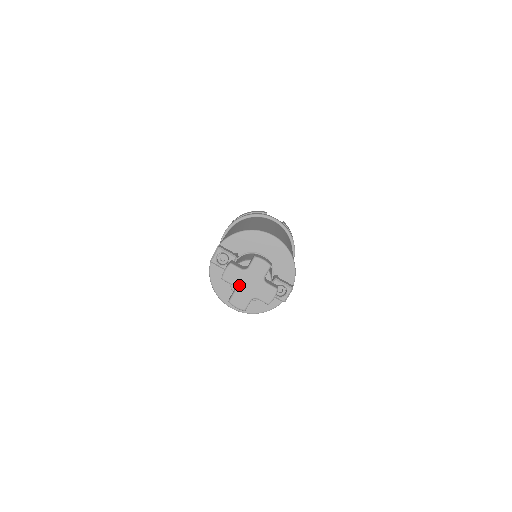
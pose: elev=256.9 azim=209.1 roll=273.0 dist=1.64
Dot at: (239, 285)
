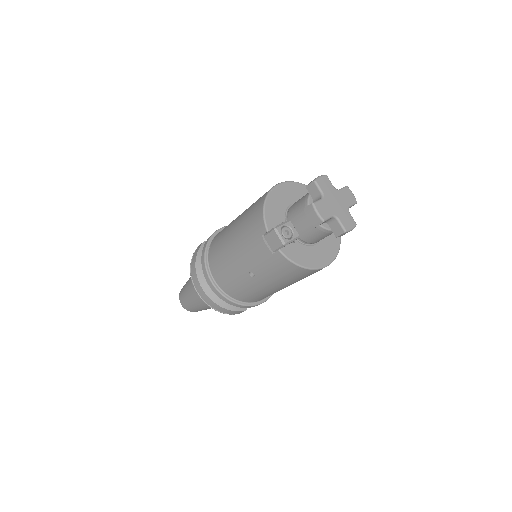
Dot at: (334, 211)
